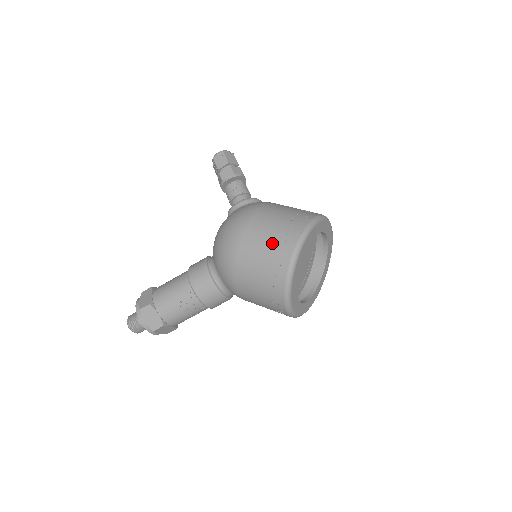
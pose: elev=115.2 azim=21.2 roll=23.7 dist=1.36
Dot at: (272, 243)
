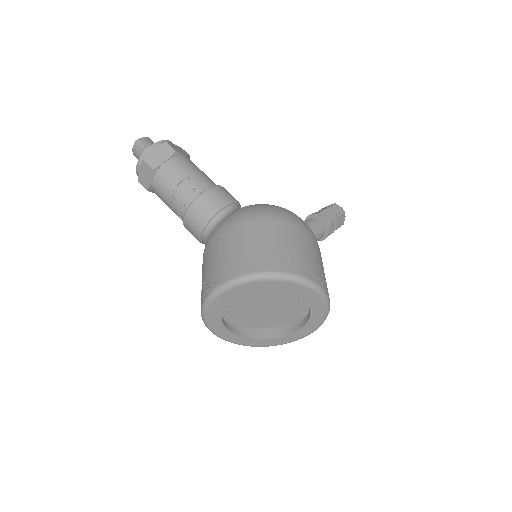
Dot at: (293, 251)
